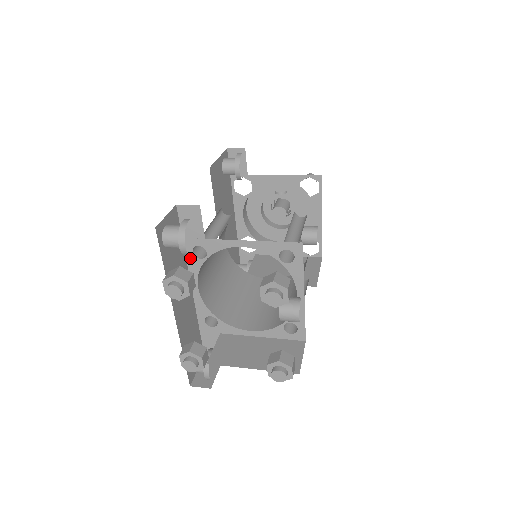
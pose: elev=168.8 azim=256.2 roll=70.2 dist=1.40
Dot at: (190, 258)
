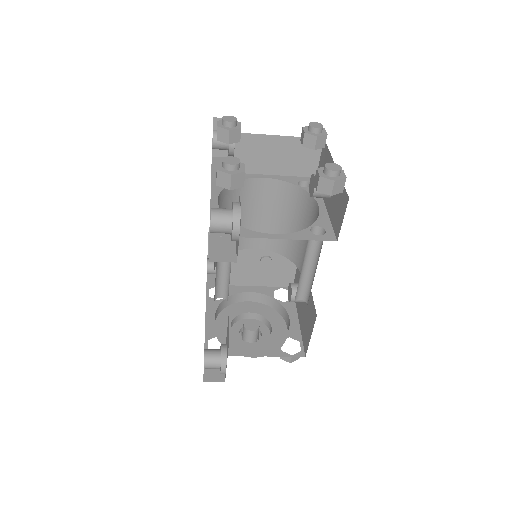
Dot at: (215, 182)
